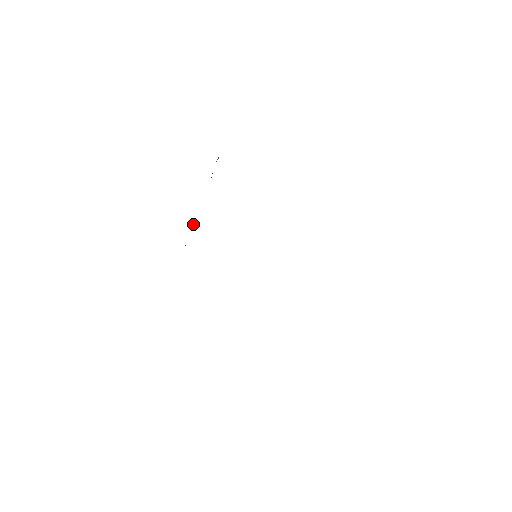
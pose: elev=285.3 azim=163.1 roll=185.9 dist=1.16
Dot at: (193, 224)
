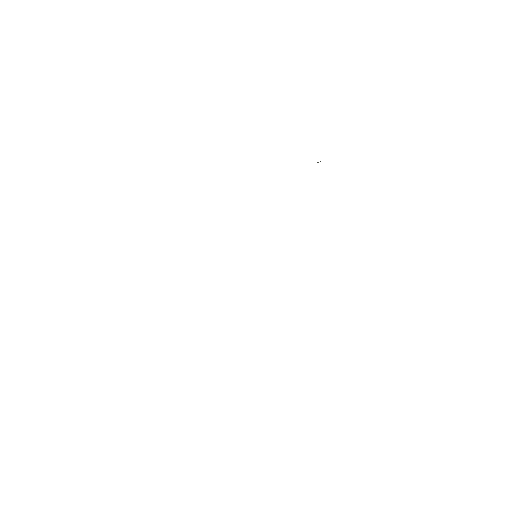
Dot at: occluded
